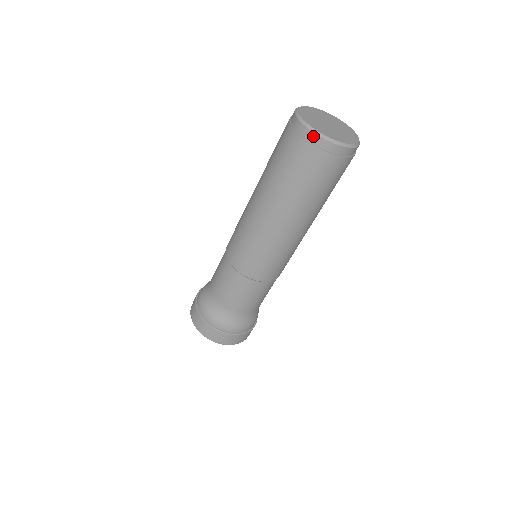
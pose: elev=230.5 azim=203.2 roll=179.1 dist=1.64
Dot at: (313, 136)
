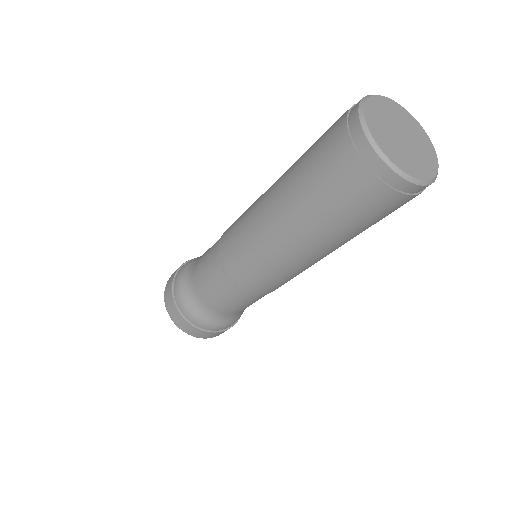
Dot at: (410, 187)
